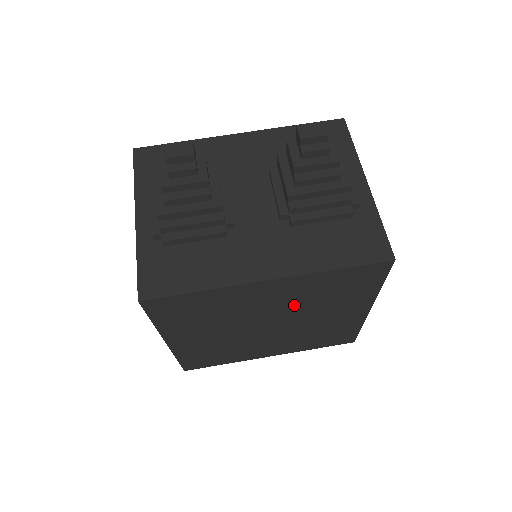
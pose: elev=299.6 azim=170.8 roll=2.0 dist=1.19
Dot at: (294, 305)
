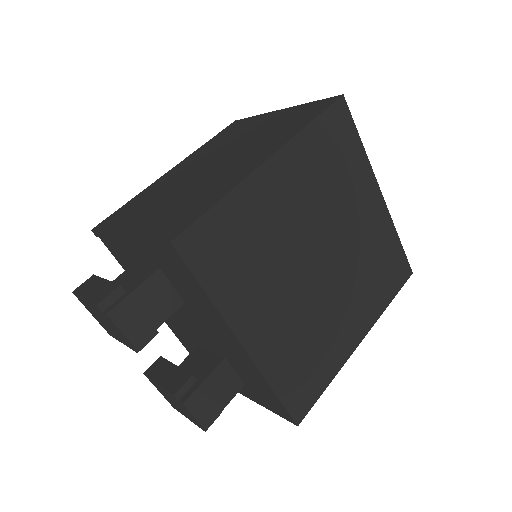
Dot at: (356, 250)
